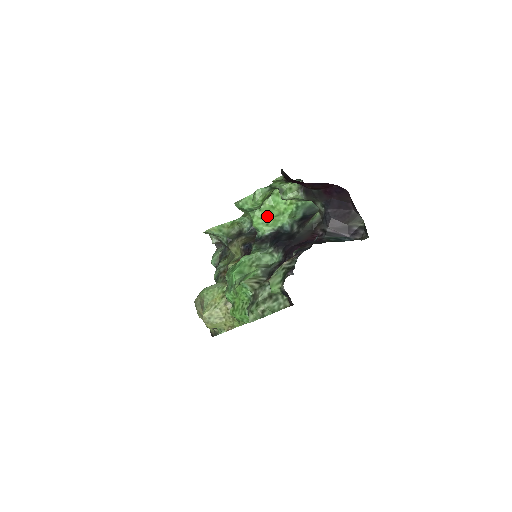
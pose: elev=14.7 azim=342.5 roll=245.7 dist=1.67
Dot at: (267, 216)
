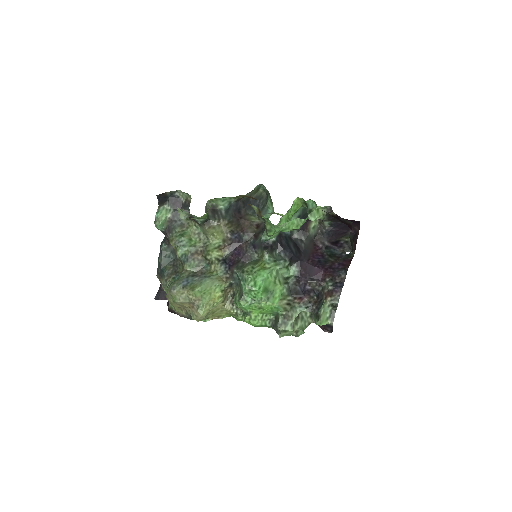
Dot at: occluded
